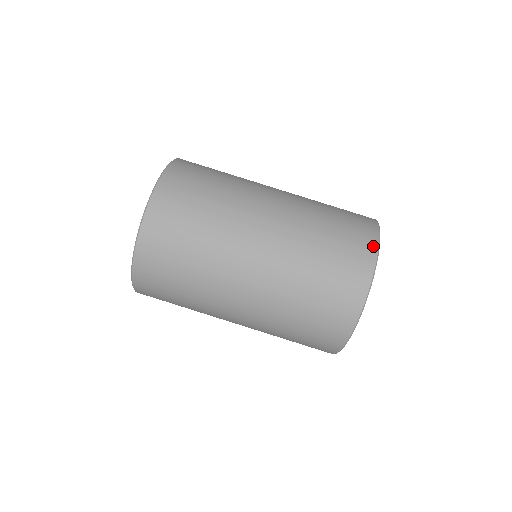
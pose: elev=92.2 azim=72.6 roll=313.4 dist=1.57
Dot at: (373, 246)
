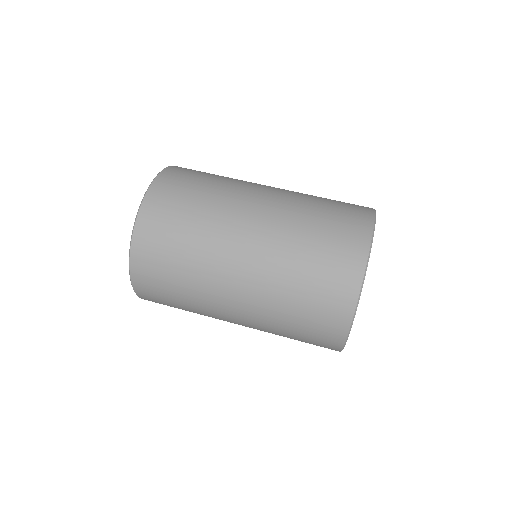
Dot at: occluded
